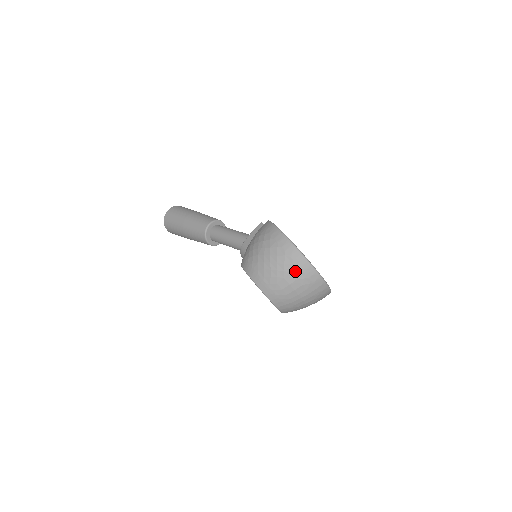
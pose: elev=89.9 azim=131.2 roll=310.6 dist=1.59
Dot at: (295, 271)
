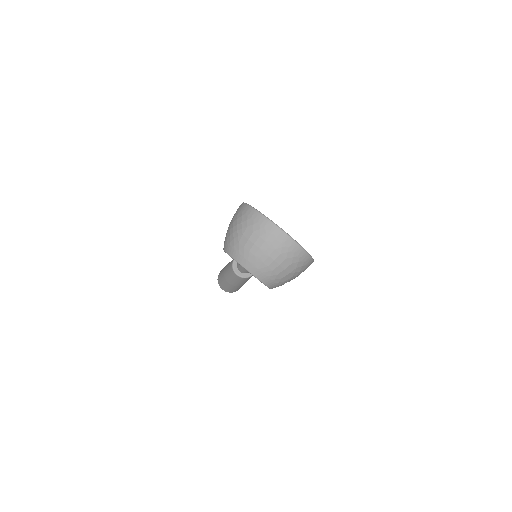
Dot at: (250, 225)
